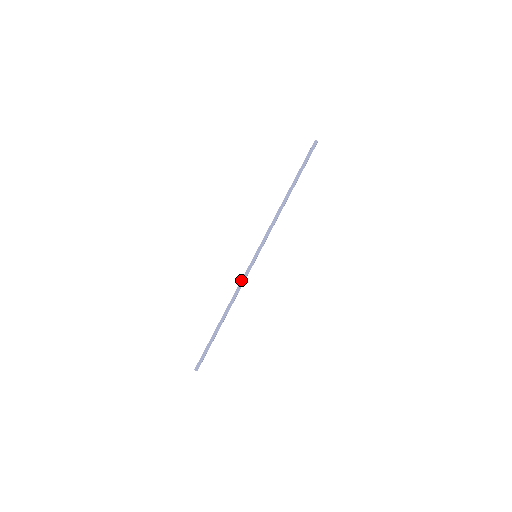
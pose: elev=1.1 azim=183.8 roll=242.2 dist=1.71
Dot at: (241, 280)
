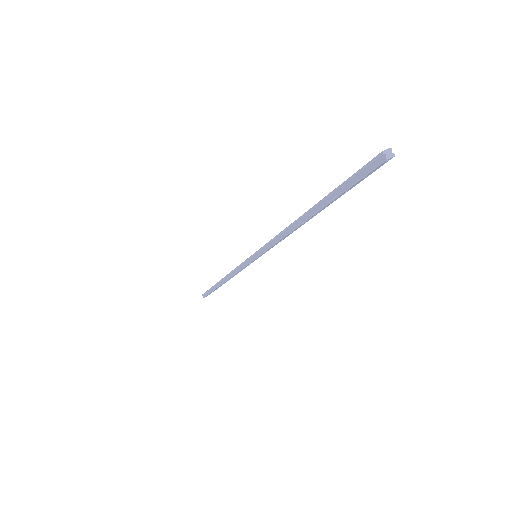
Dot at: (237, 266)
